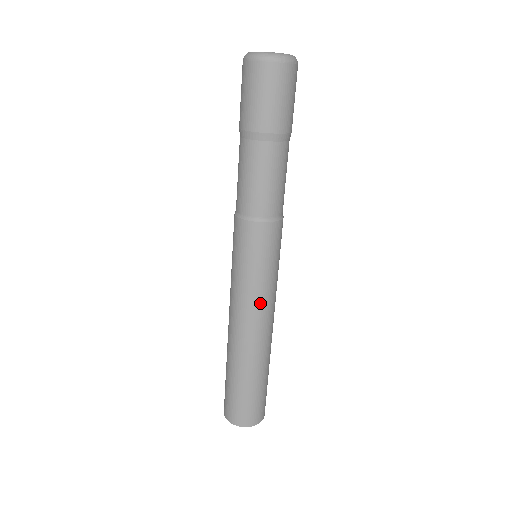
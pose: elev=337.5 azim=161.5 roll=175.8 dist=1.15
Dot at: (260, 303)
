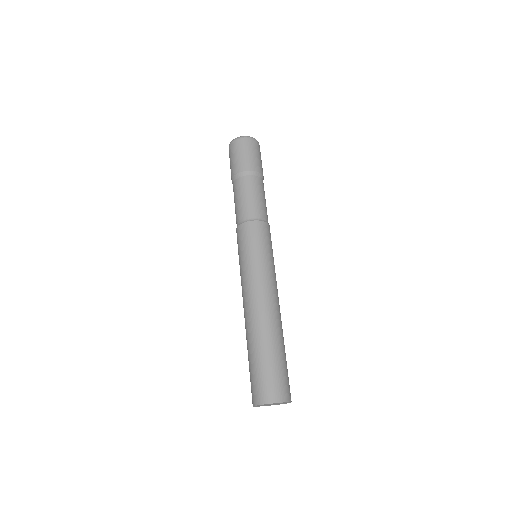
Dot at: (252, 280)
